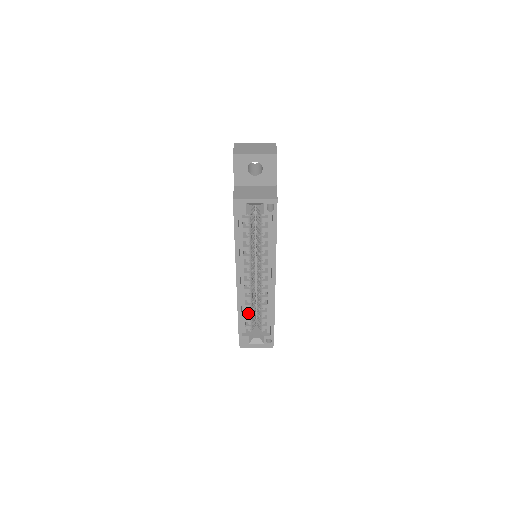
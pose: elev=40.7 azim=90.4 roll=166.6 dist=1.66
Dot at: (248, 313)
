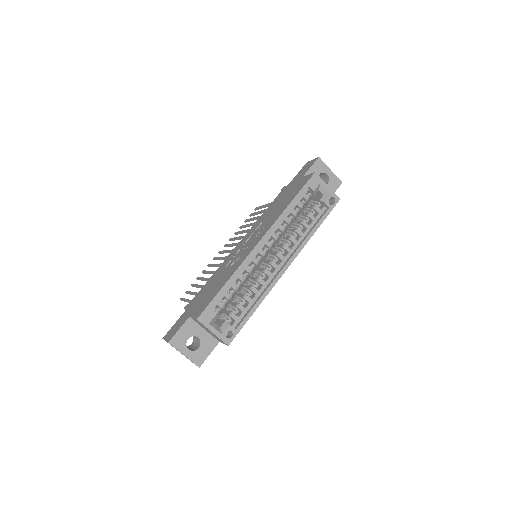
Dot at: (236, 287)
